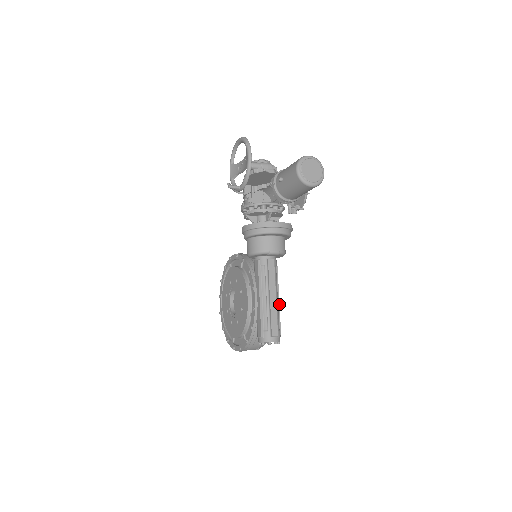
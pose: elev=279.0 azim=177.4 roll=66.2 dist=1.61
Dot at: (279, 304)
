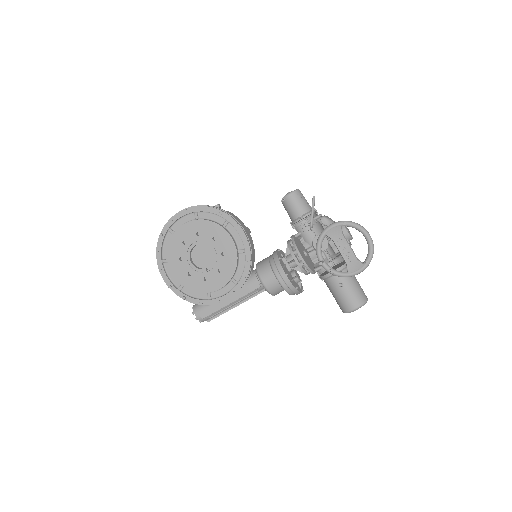
Dot at: occluded
